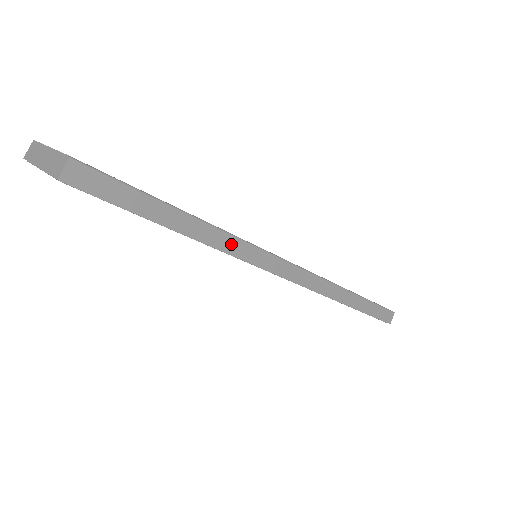
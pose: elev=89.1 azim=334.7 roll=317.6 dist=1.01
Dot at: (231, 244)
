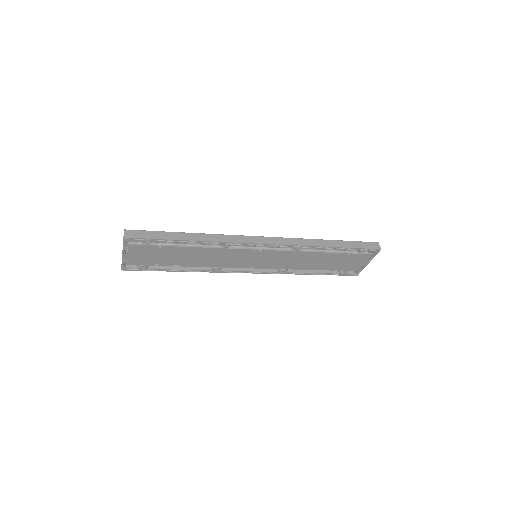
Dot at: (219, 238)
